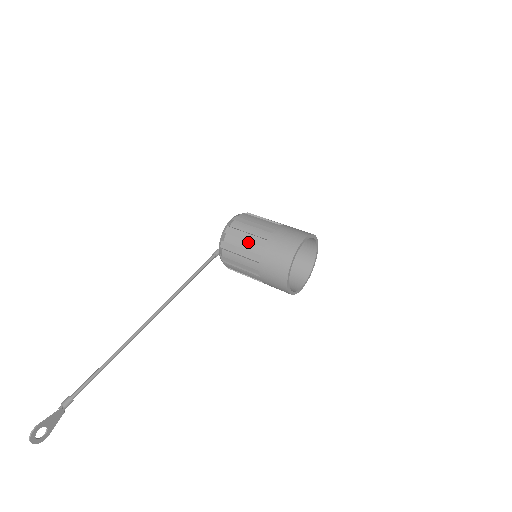
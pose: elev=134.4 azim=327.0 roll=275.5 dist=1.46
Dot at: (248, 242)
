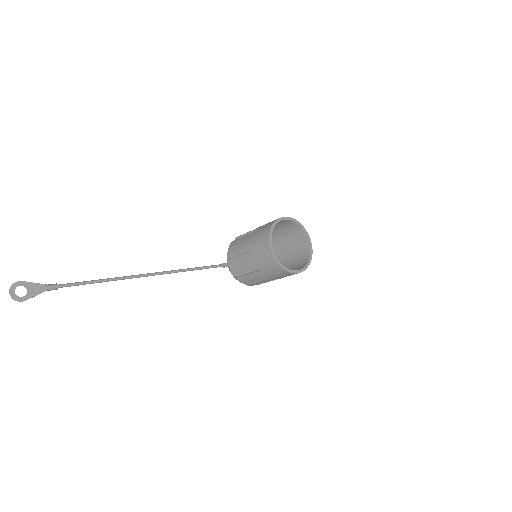
Dot at: (245, 236)
